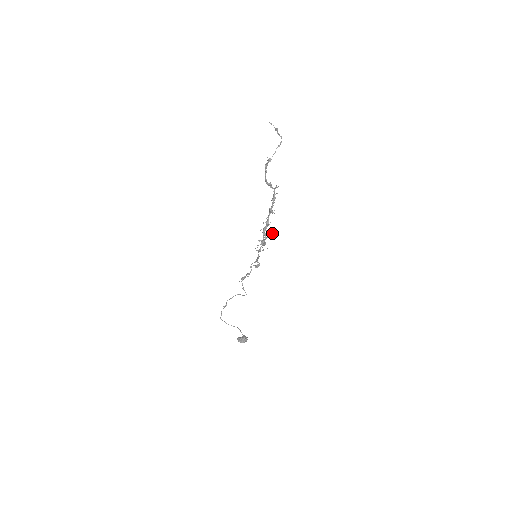
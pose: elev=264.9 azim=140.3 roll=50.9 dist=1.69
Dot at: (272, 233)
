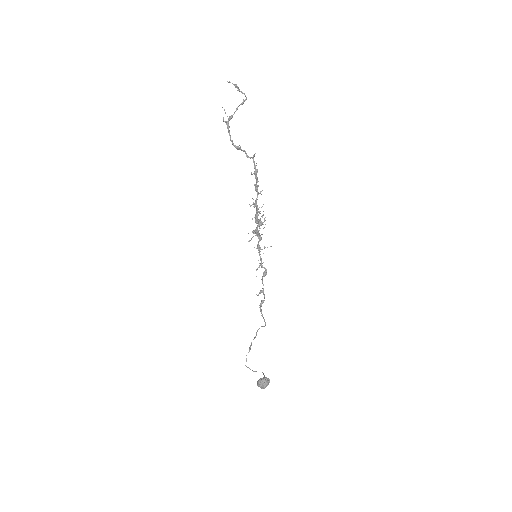
Dot at: (264, 218)
